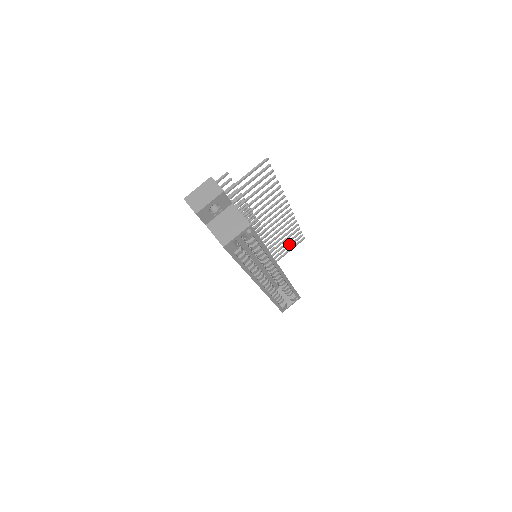
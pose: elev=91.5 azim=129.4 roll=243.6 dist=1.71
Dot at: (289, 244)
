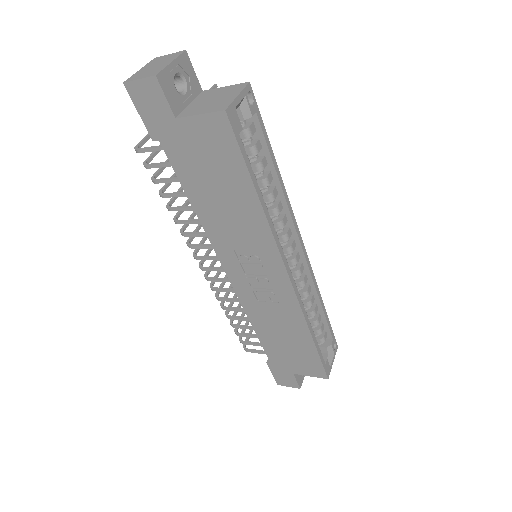
Dot at: occluded
